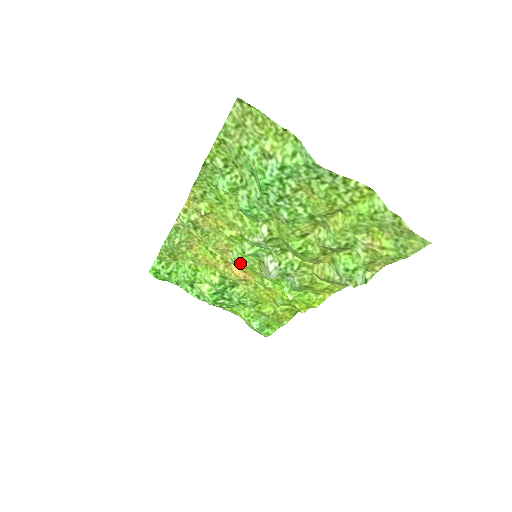
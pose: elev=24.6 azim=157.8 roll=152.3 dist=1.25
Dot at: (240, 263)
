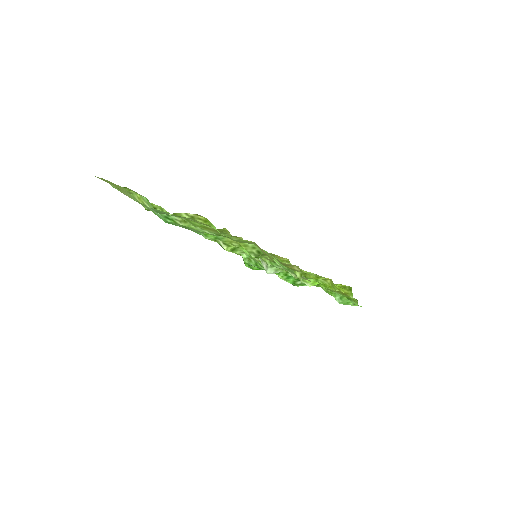
Dot at: occluded
